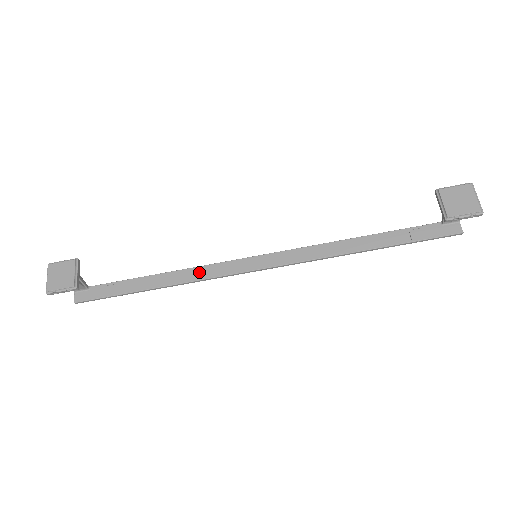
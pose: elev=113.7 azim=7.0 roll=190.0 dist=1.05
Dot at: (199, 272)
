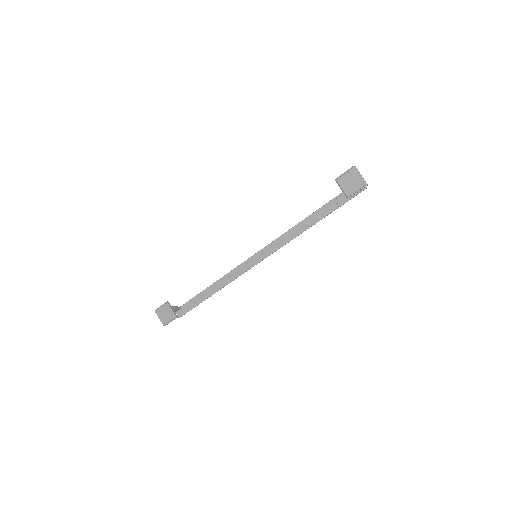
Dot at: (231, 275)
